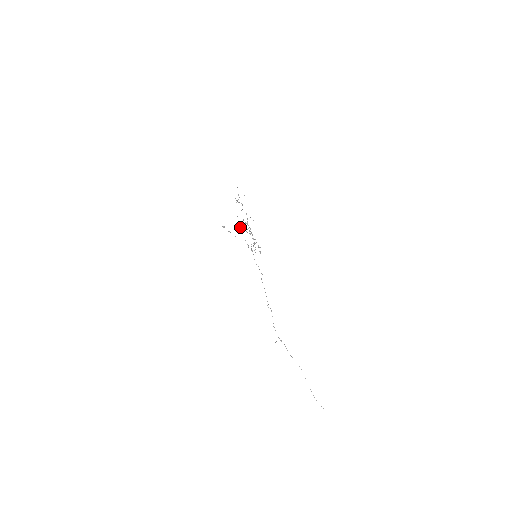
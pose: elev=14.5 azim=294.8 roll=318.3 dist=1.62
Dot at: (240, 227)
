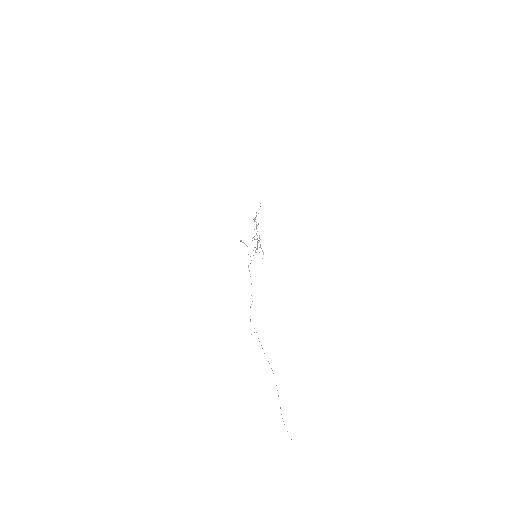
Dot at: occluded
